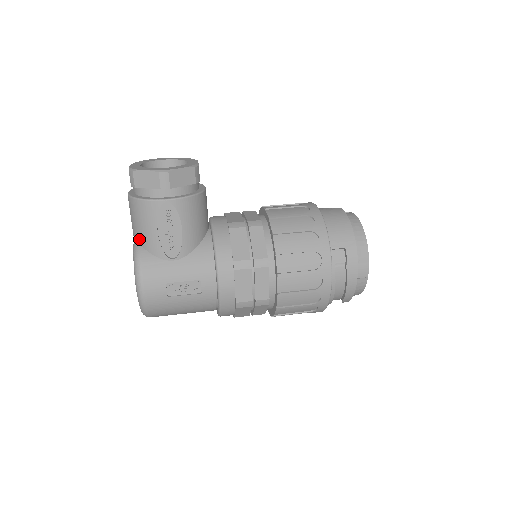
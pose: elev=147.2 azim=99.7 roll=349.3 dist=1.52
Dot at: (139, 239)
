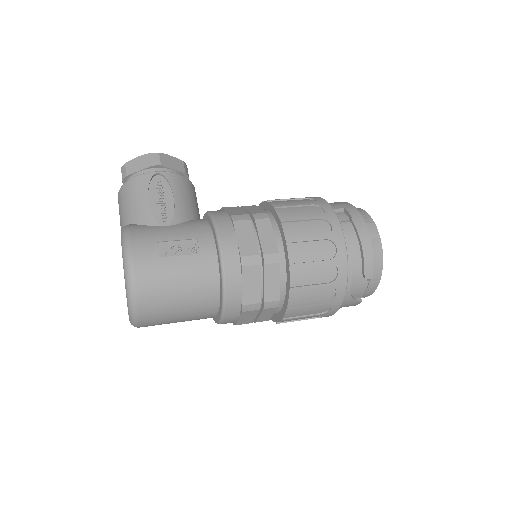
Dot at: (128, 219)
